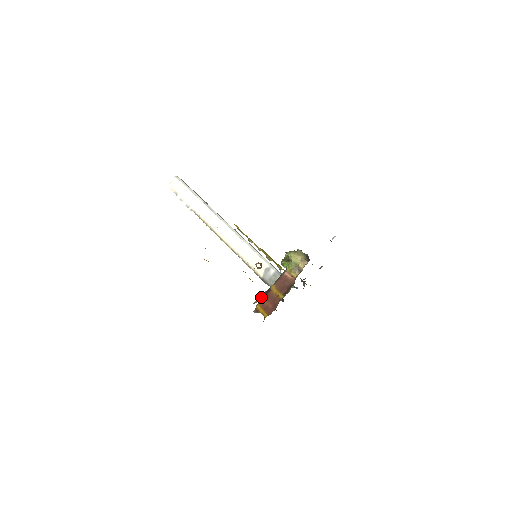
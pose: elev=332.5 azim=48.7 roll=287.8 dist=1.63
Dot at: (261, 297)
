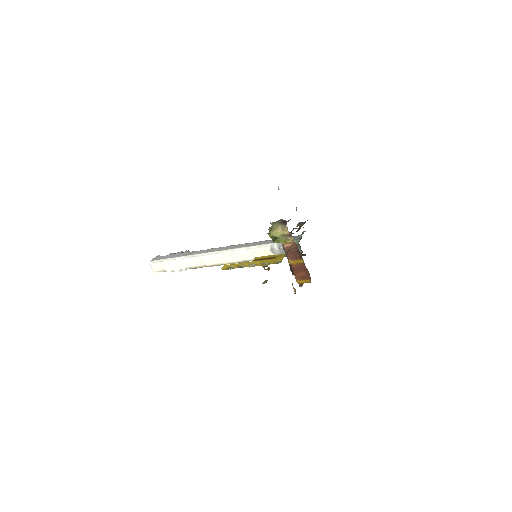
Dot at: occluded
